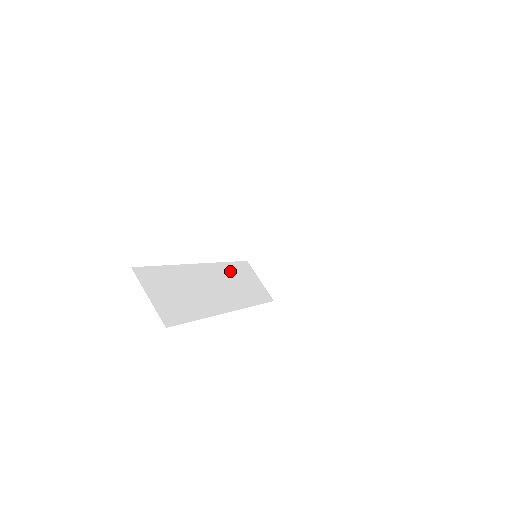
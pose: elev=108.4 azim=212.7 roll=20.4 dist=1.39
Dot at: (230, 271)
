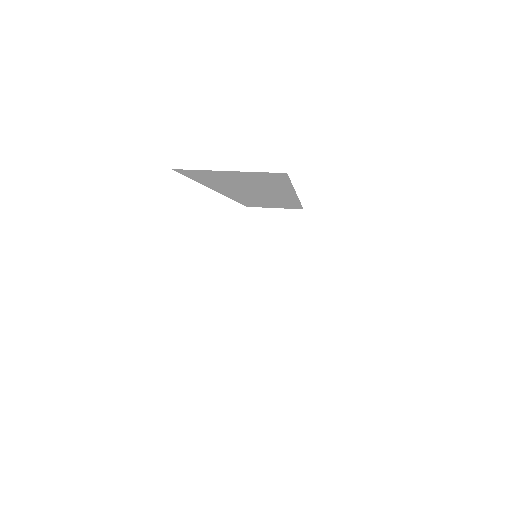
Dot at: occluded
